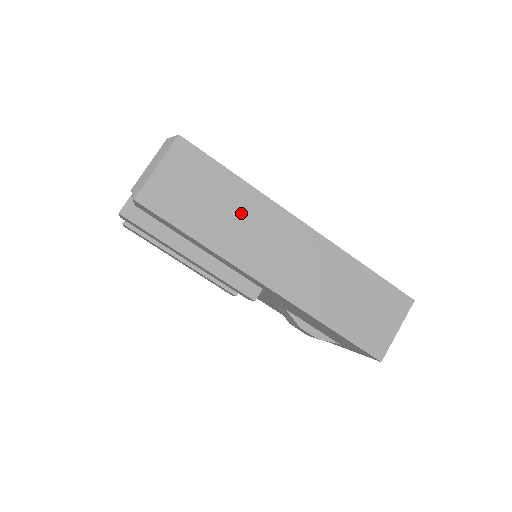
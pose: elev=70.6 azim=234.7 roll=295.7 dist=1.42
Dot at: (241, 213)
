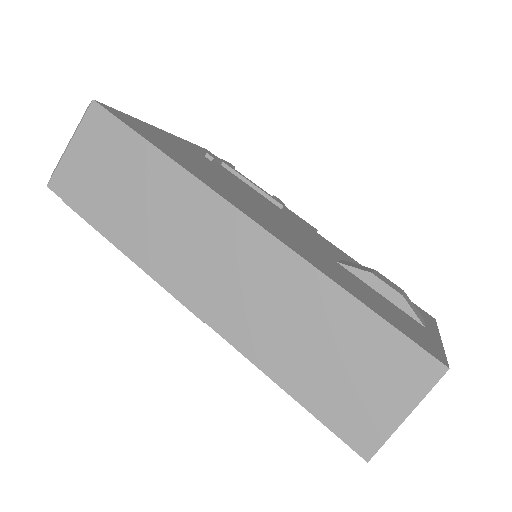
Dot at: (160, 202)
